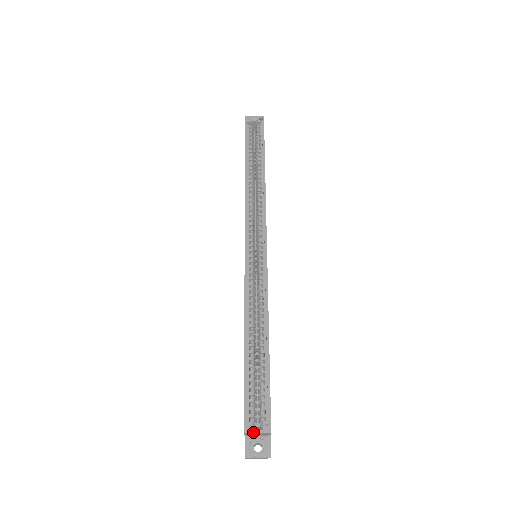
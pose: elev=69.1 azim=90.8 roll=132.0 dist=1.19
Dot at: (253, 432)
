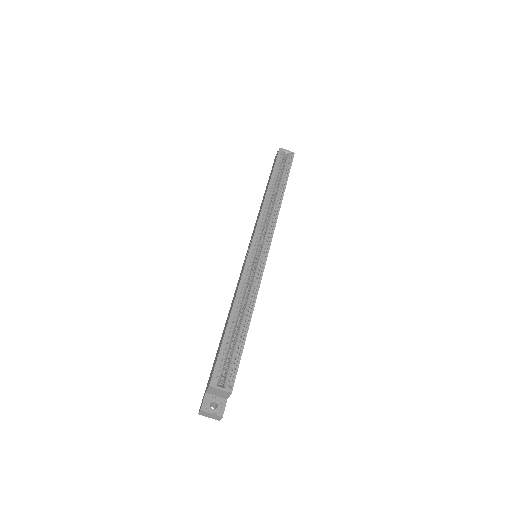
Dot at: (217, 387)
